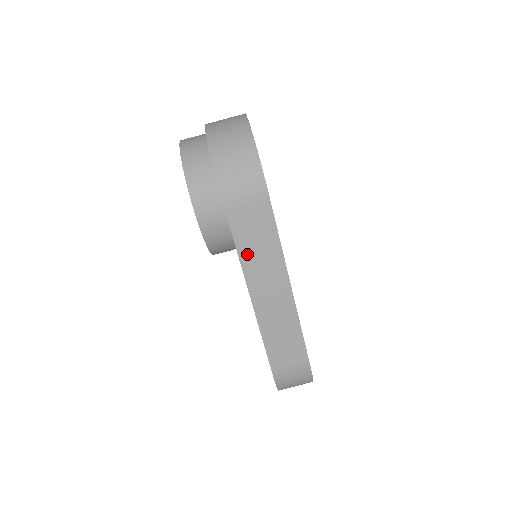
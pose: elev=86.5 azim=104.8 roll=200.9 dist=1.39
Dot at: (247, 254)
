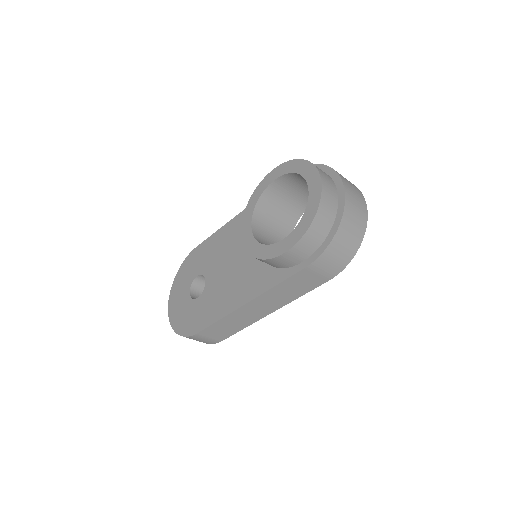
Dot at: (279, 289)
